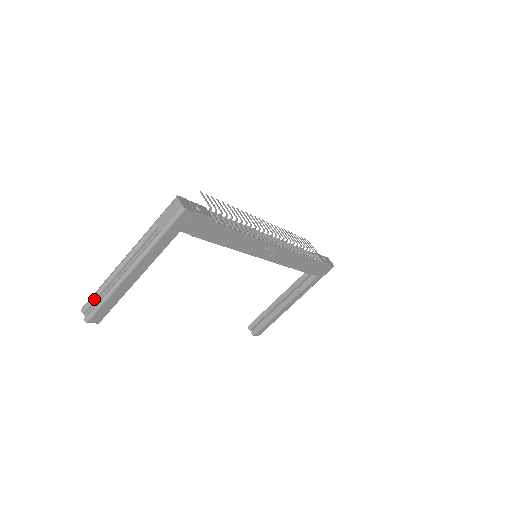
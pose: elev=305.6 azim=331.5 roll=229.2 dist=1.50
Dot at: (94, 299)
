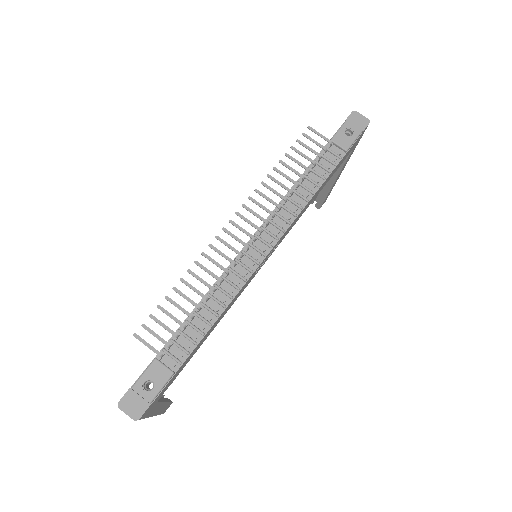
Dot at: occluded
